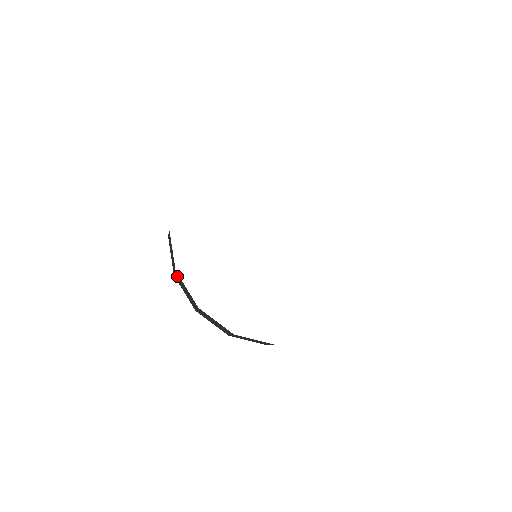
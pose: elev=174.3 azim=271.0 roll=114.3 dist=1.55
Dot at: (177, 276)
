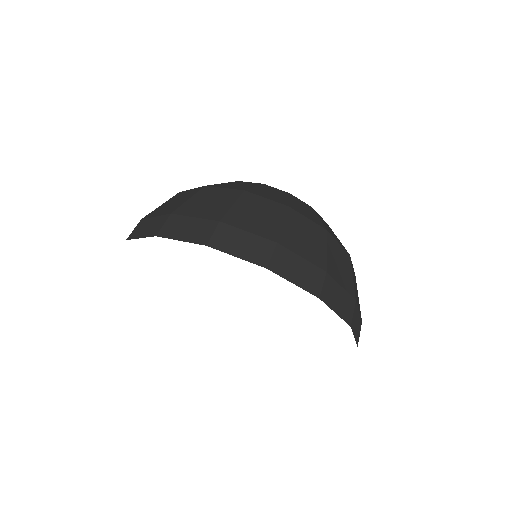
Dot at: occluded
